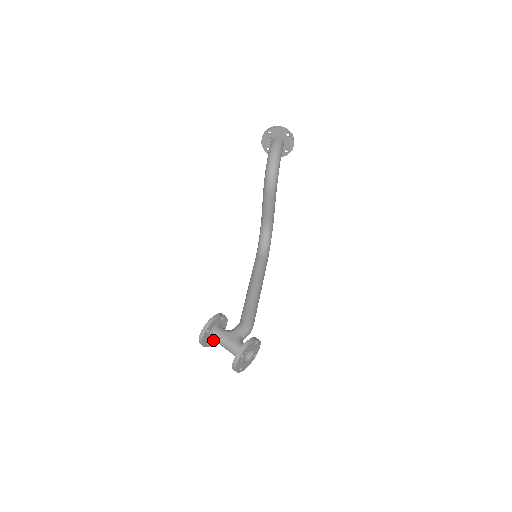
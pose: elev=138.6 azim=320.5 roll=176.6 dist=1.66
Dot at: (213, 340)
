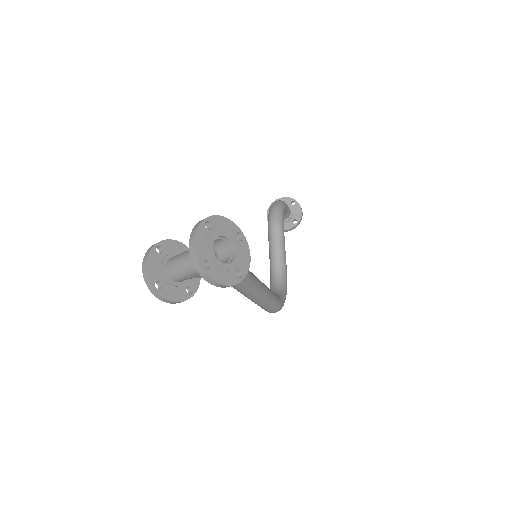
Dot at: (170, 290)
